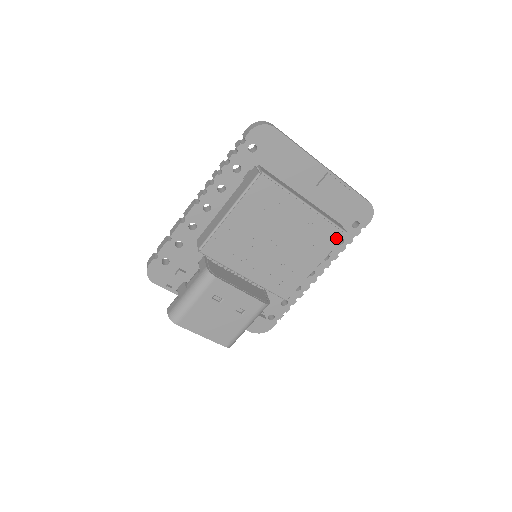
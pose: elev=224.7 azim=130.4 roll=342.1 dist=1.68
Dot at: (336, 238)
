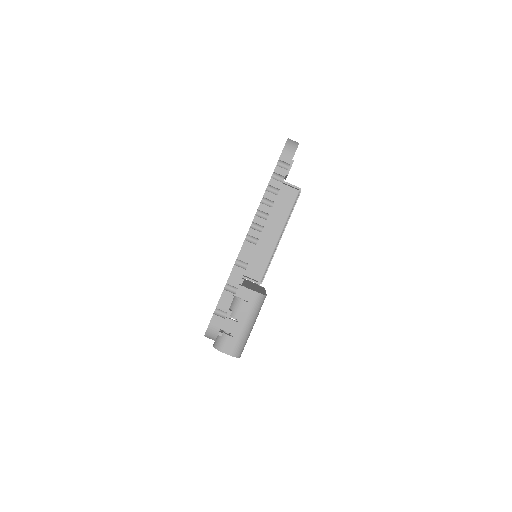
Dot at: occluded
